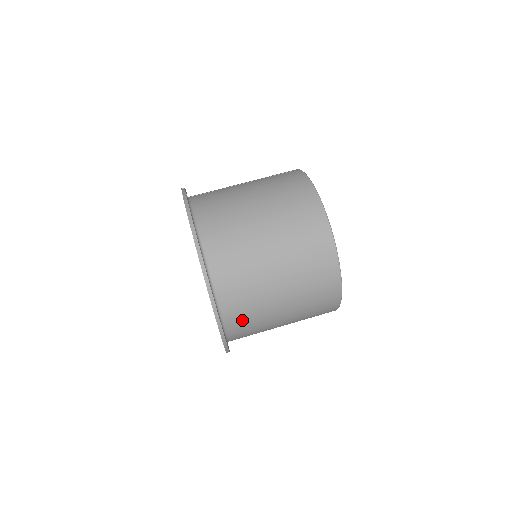
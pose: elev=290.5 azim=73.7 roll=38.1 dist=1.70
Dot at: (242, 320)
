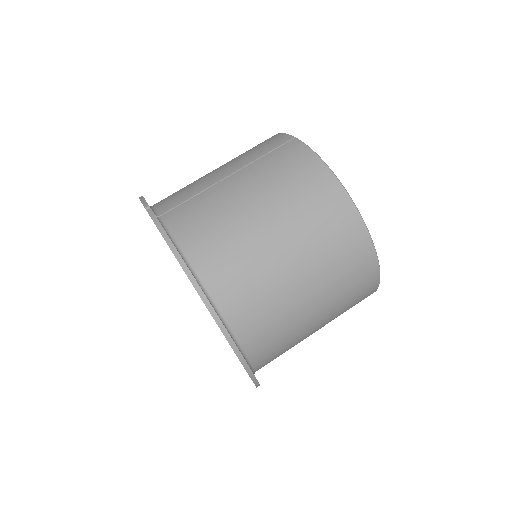
Dot at: (273, 357)
